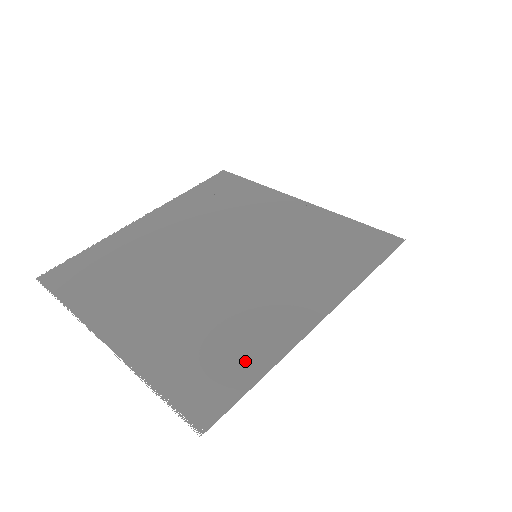
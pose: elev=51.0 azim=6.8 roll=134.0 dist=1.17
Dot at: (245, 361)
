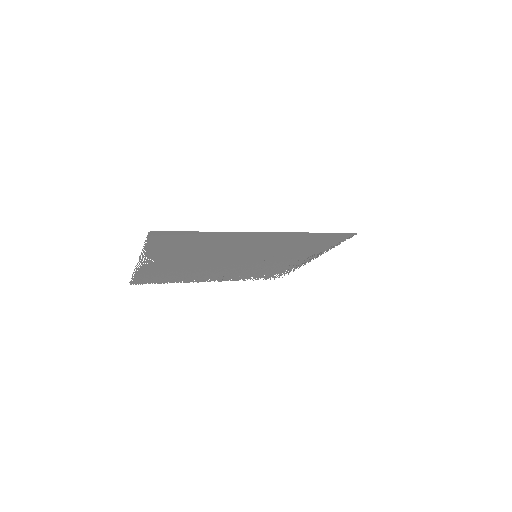
Dot at: (202, 237)
